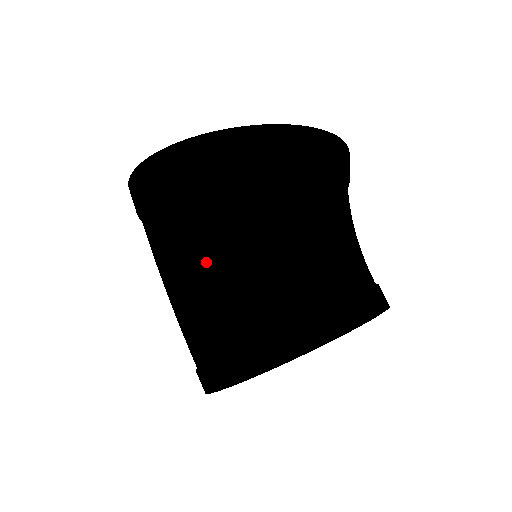
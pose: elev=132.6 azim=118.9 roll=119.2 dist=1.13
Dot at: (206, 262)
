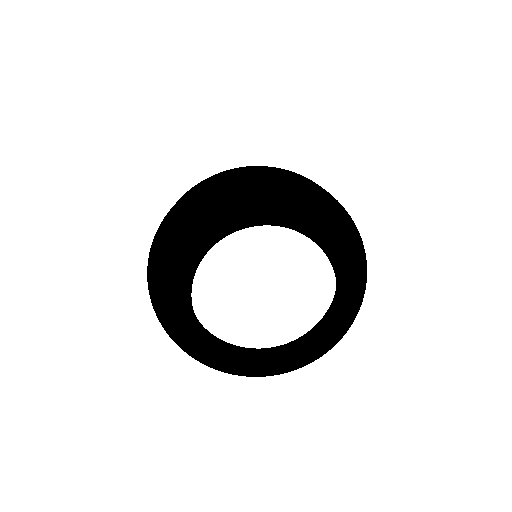
Dot at: (203, 339)
